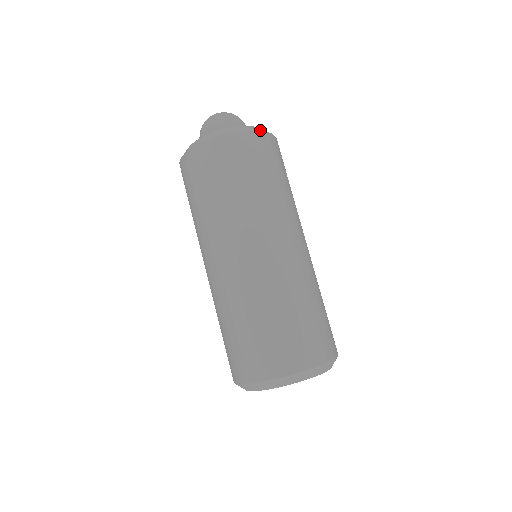
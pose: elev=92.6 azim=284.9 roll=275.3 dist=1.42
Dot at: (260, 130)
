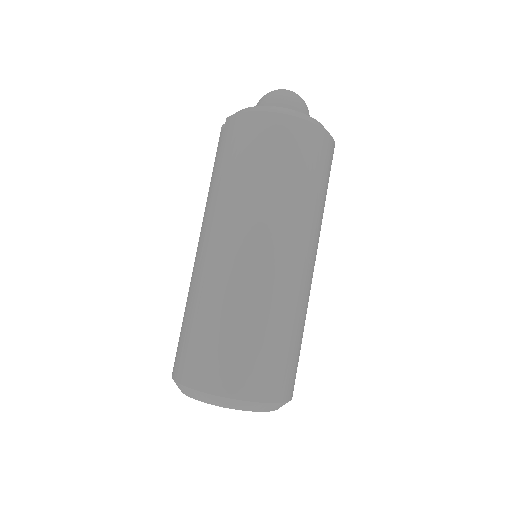
Dot at: occluded
